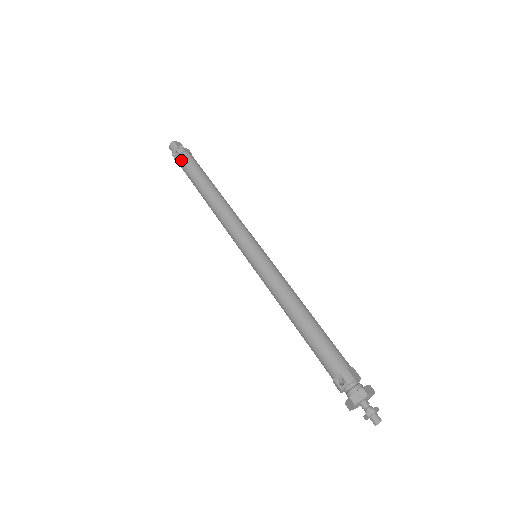
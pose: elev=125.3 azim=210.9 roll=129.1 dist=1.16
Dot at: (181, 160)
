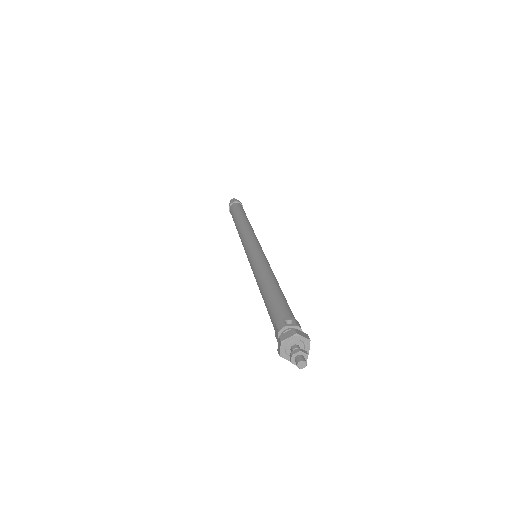
Dot at: (238, 204)
